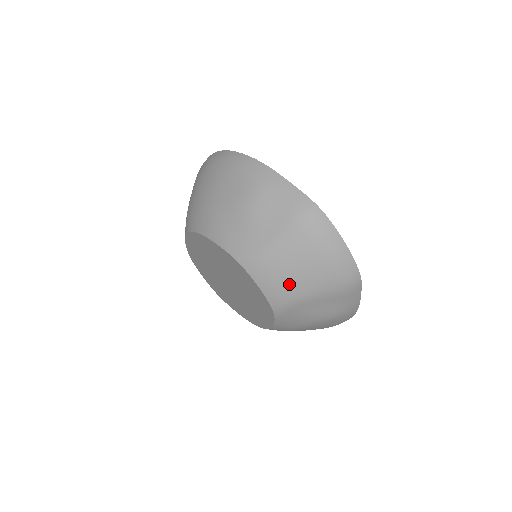
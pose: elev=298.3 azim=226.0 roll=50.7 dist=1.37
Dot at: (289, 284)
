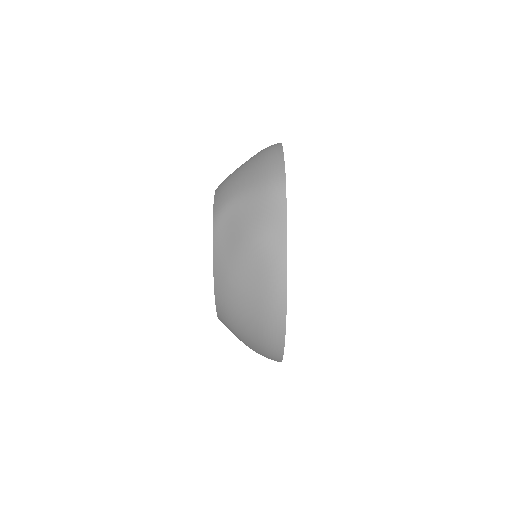
Dot at: (231, 186)
